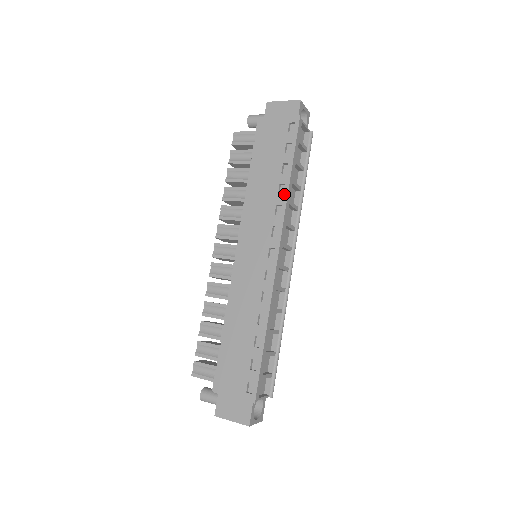
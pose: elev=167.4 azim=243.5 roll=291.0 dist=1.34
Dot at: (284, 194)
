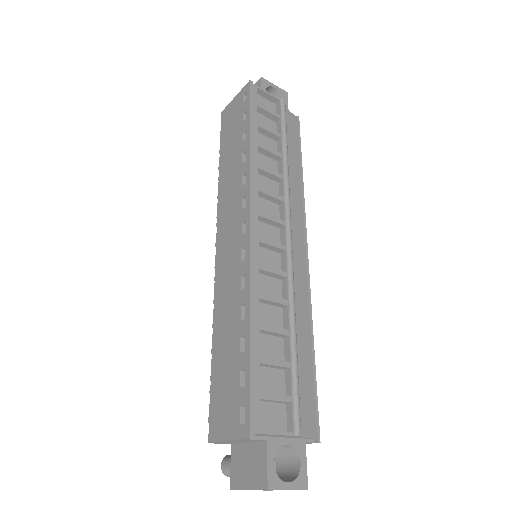
Dot at: (247, 159)
